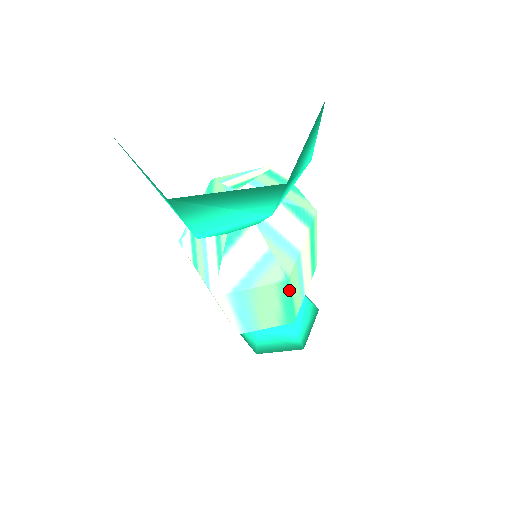
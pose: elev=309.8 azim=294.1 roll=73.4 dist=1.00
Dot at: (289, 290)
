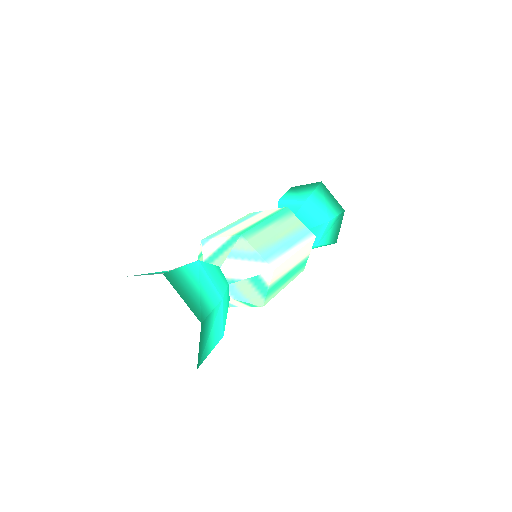
Dot at: occluded
